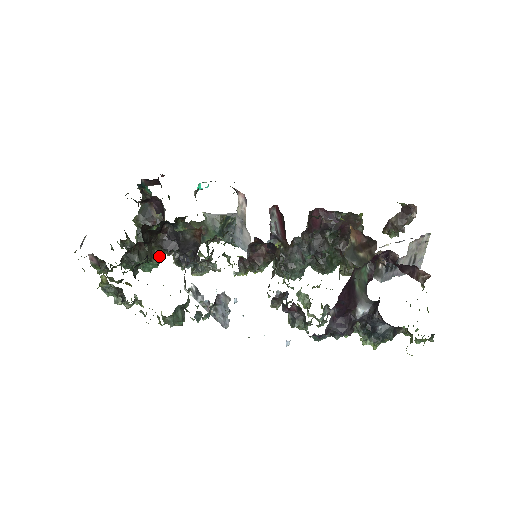
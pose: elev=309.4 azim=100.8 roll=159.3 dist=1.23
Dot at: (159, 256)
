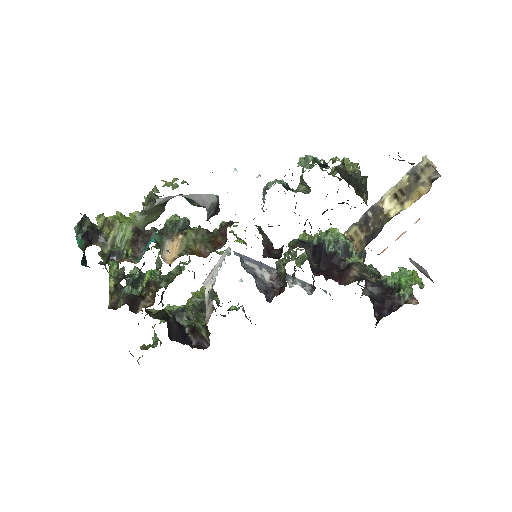
Dot at: occluded
